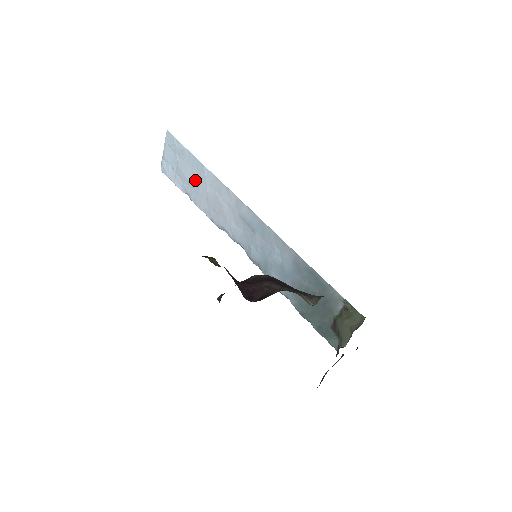
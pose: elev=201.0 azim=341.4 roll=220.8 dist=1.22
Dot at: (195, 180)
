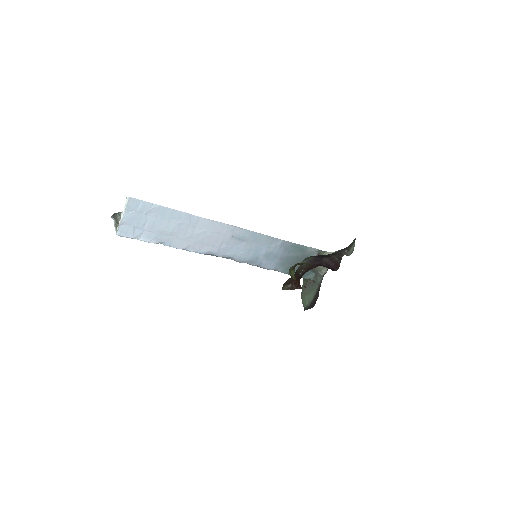
Dot at: (175, 228)
